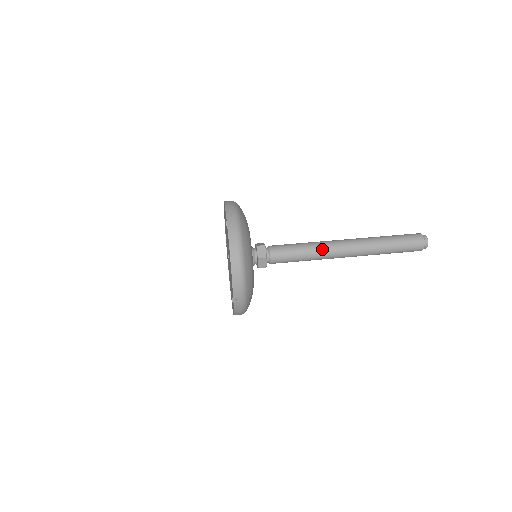
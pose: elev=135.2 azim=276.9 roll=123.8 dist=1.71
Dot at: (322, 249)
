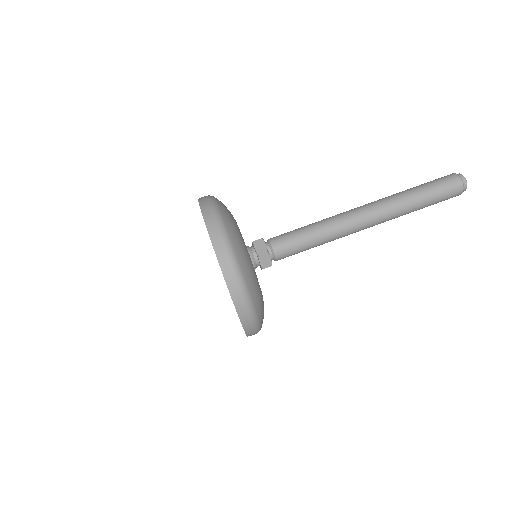
Dot at: (338, 235)
